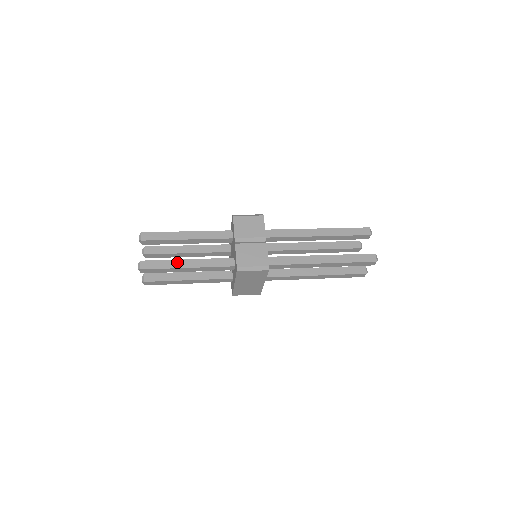
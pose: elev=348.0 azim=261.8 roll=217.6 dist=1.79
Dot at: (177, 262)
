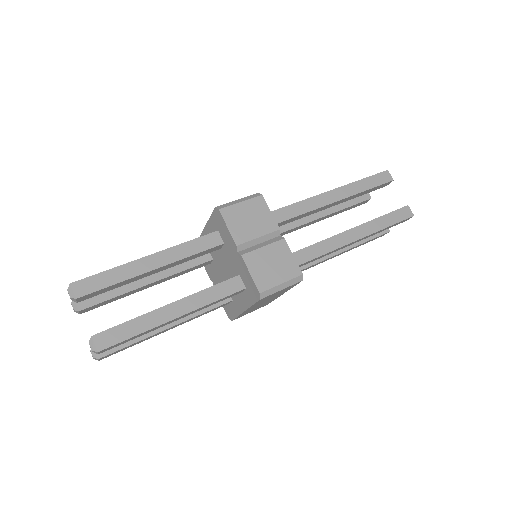
Dot at: (155, 315)
